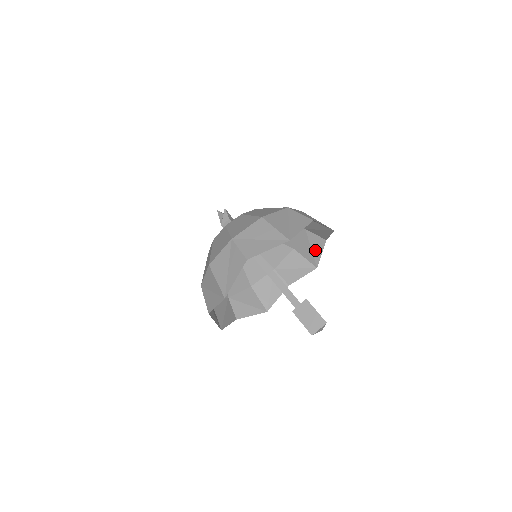
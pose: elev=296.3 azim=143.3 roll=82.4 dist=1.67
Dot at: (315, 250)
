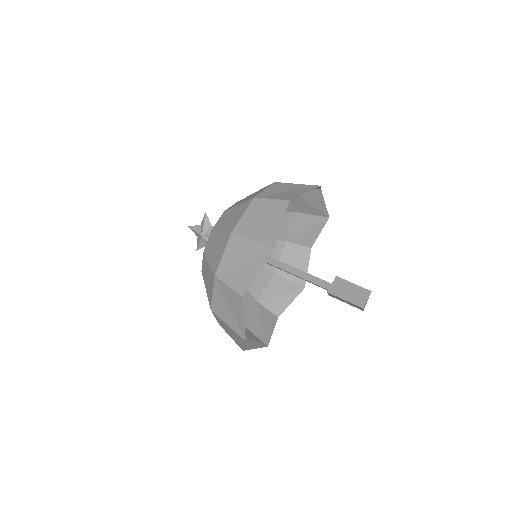
Dot at: (300, 265)
